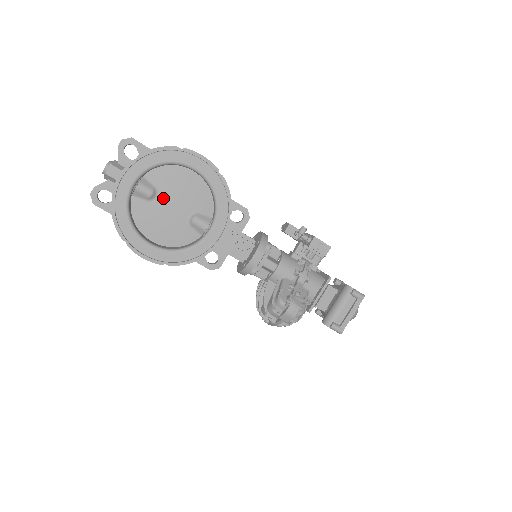
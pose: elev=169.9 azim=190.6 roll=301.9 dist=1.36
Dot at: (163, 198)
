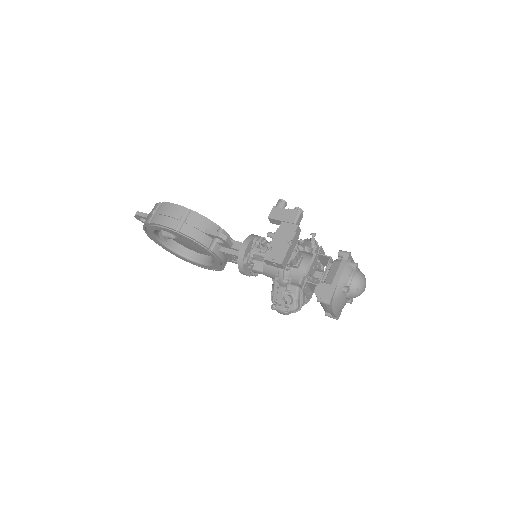
Dot at: (180, 237)
